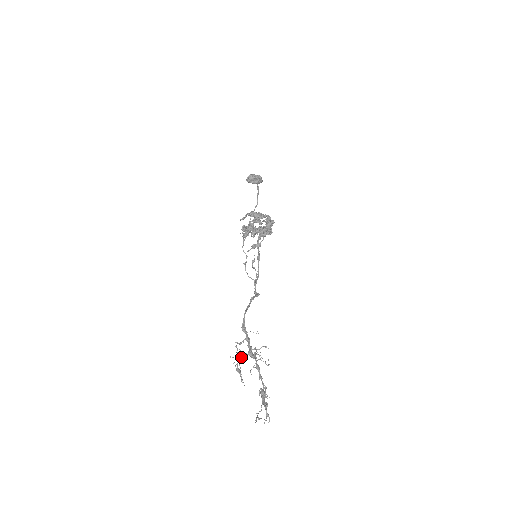
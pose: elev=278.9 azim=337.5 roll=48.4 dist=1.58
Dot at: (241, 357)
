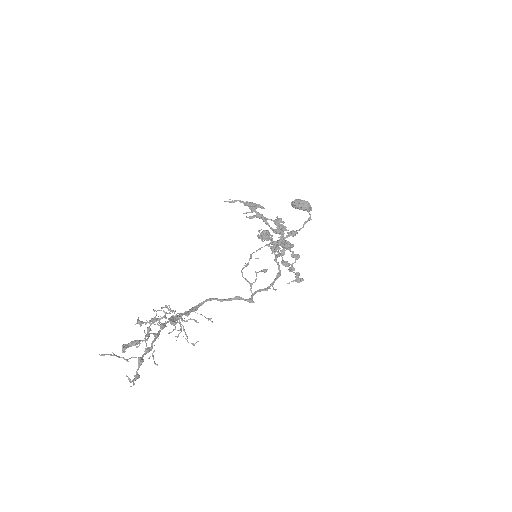
Dot at: (158, 318)
